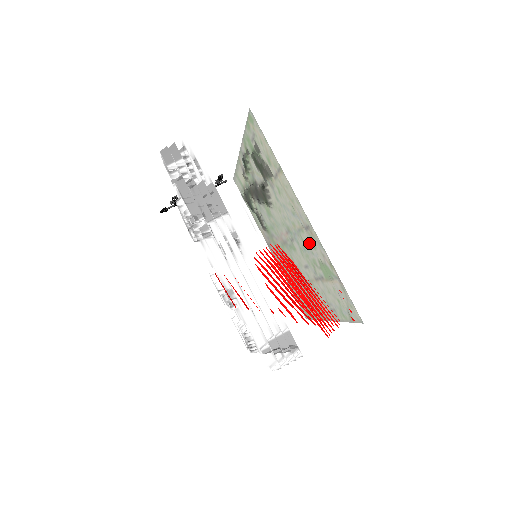
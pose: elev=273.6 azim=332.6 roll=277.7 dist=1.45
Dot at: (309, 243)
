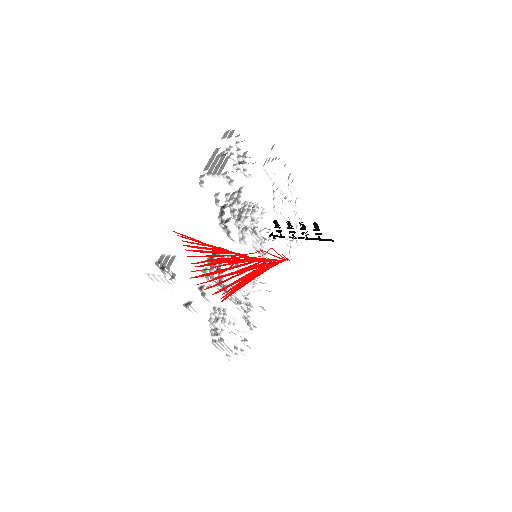
Dot at: occluded
